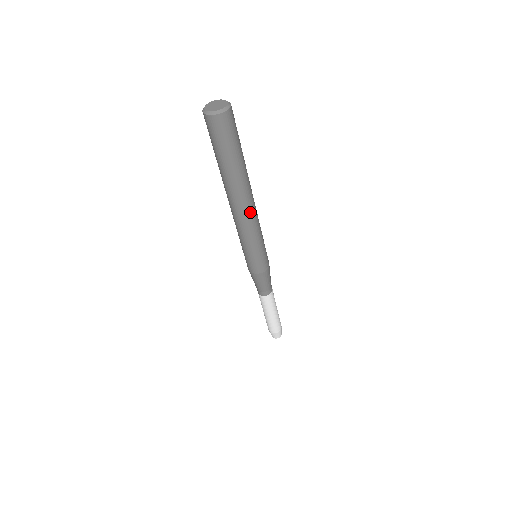
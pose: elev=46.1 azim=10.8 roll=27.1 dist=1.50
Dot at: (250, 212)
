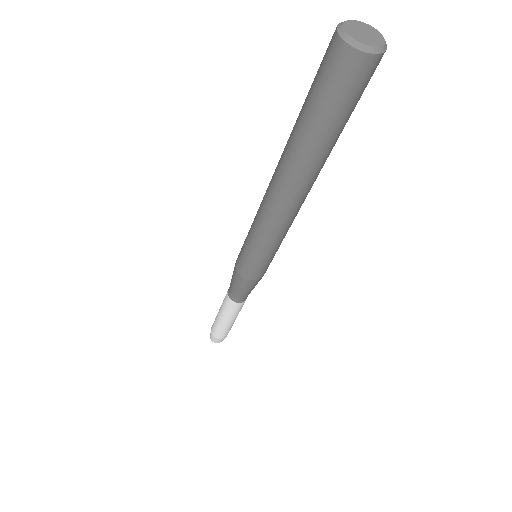
Dot at: (286, 209)
